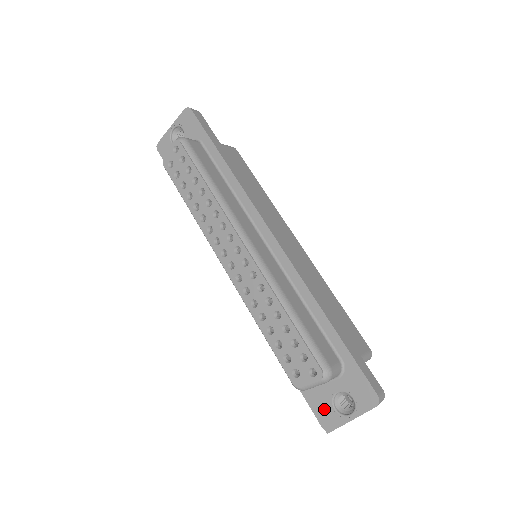
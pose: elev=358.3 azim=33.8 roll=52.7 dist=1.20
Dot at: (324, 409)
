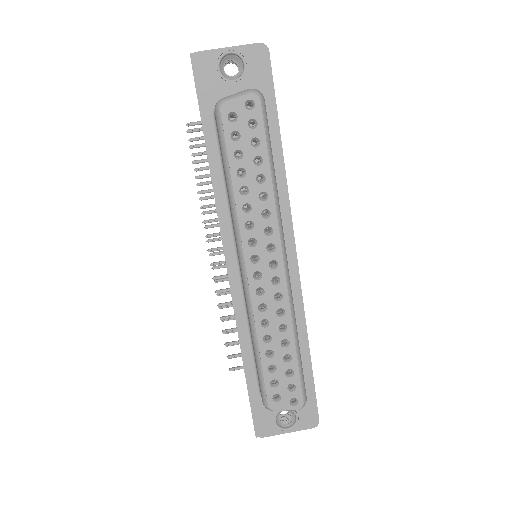
Dot at: (265, 419)
